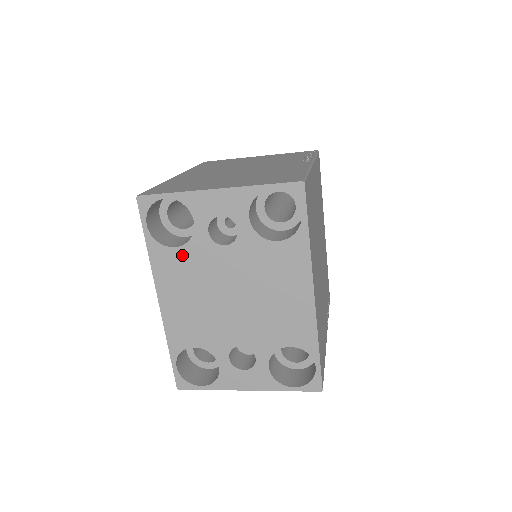
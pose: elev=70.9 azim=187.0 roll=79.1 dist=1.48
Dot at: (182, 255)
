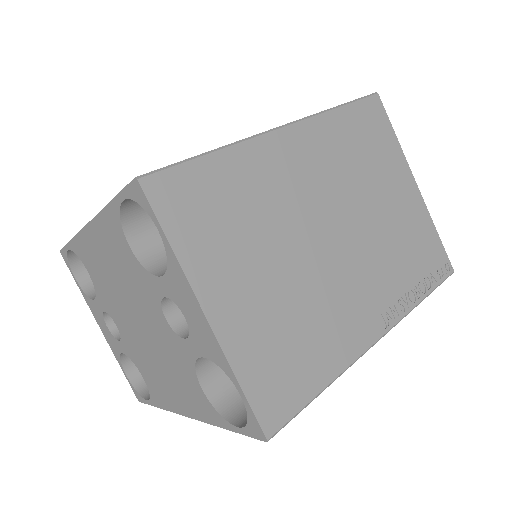
Dot at: (130, 257)
